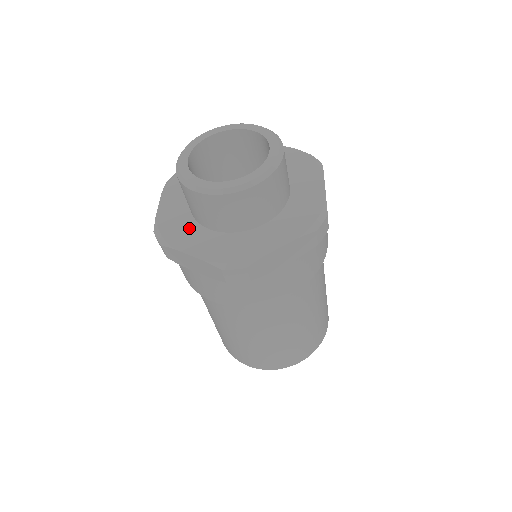
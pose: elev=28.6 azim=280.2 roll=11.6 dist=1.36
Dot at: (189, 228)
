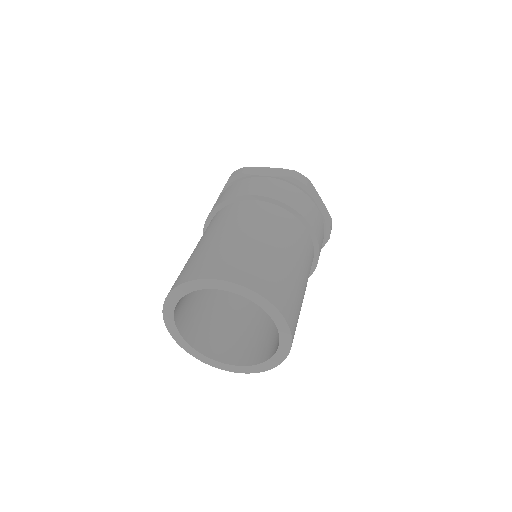
Dot at: occluded
